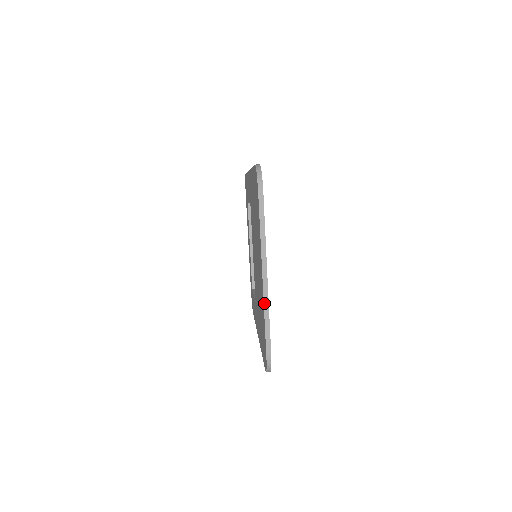
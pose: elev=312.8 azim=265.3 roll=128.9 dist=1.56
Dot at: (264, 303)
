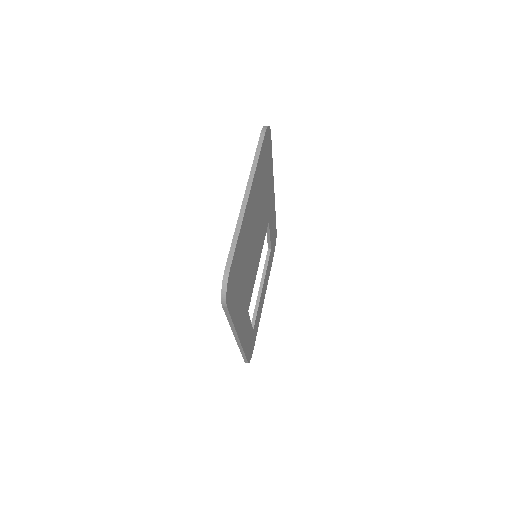
Dot at: (238, 219)
